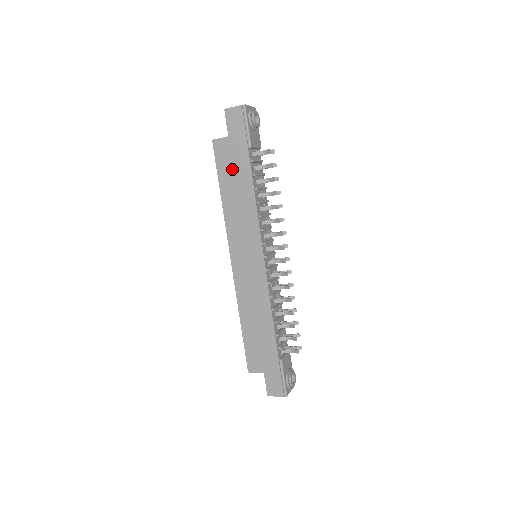
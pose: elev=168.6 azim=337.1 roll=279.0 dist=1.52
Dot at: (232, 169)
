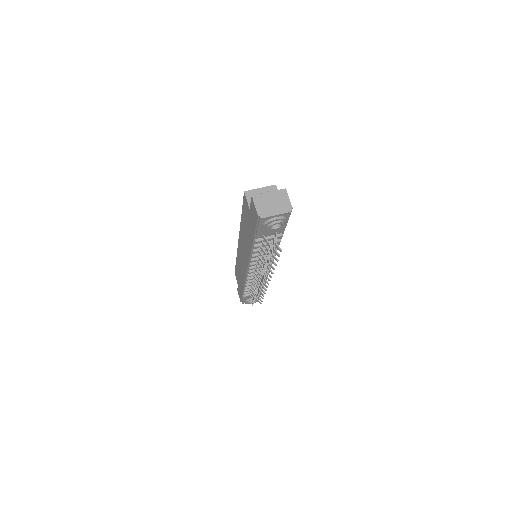
Dot at: (247, 223)
